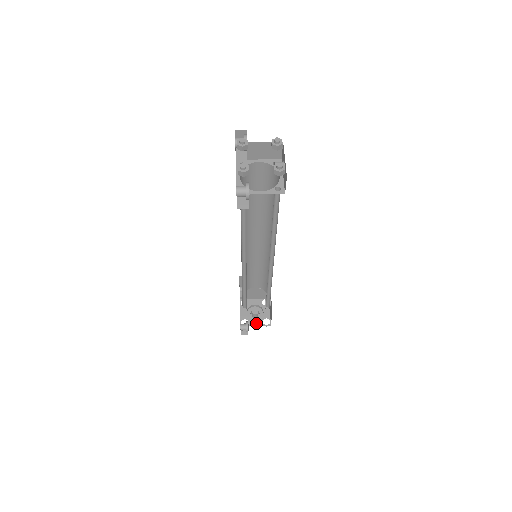
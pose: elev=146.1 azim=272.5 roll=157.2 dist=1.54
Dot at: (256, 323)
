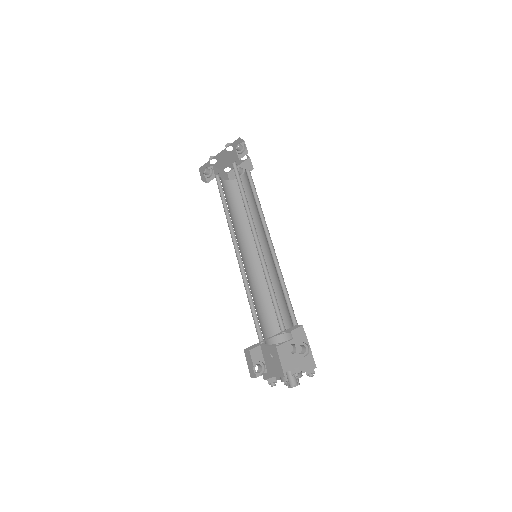
Dot at: occluded
